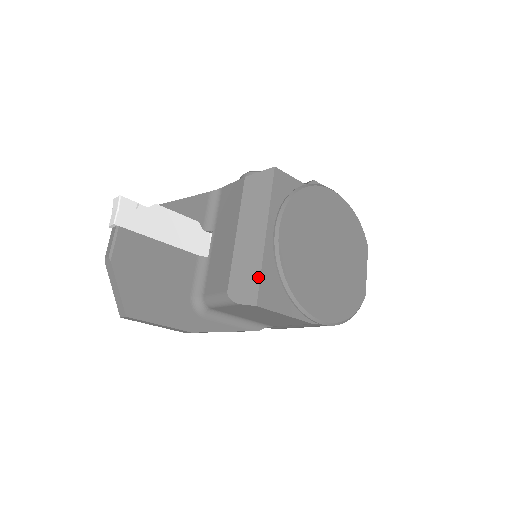
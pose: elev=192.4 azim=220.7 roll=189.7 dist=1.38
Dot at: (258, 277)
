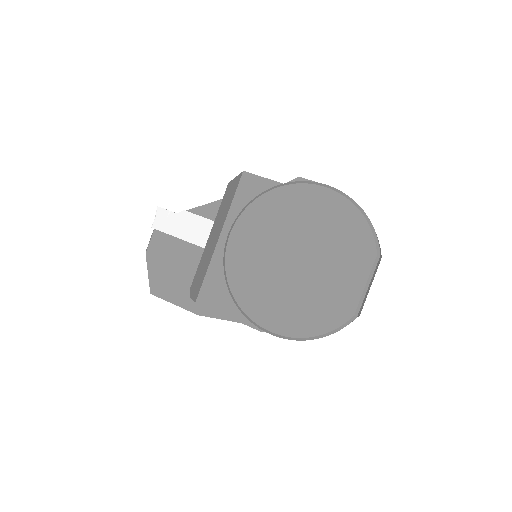
Dot at: (203, 278)
